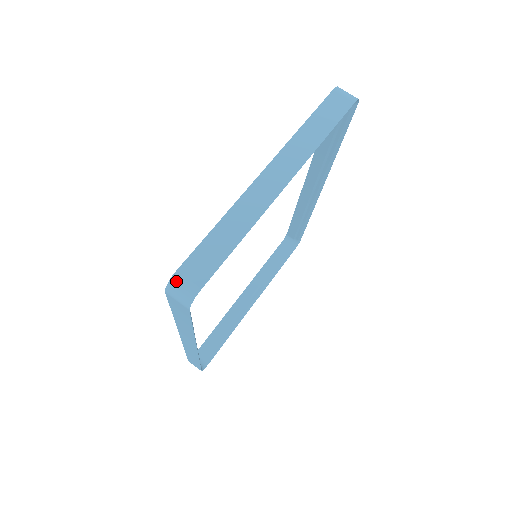
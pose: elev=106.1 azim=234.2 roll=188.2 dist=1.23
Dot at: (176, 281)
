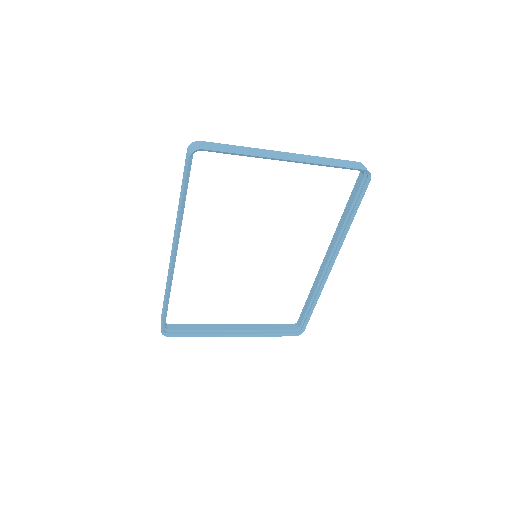
Dot at: (196, 143)
